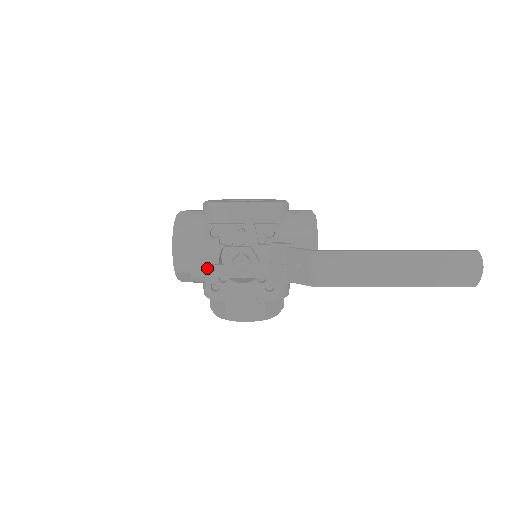
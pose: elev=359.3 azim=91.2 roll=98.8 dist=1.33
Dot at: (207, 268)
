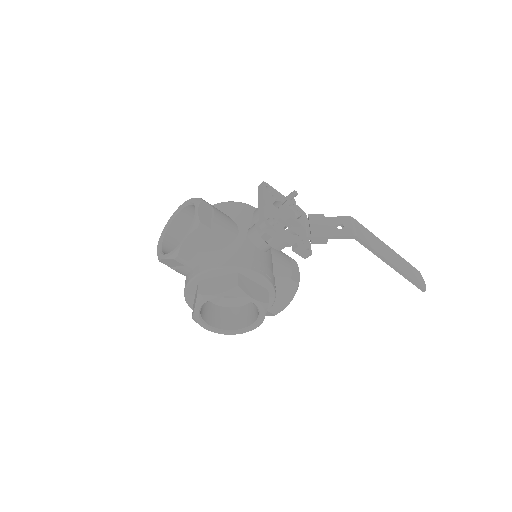
Dot at: (268, 203)
